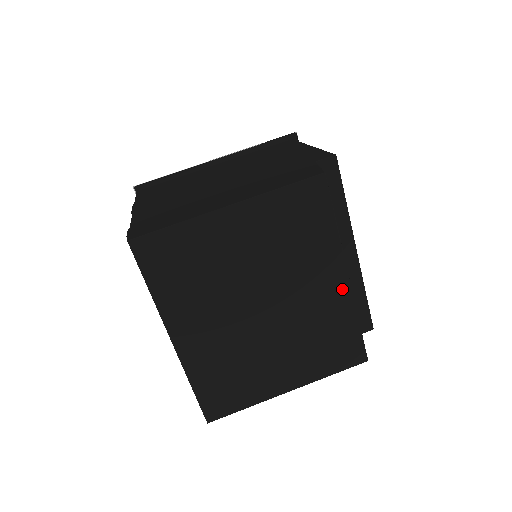
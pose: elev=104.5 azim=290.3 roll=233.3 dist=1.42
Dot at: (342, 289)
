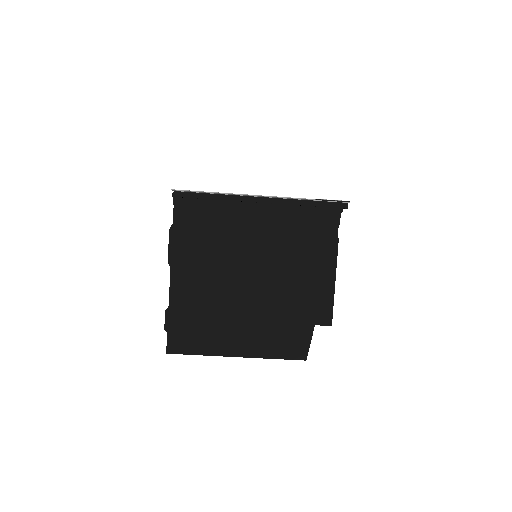
Dot at: occluded
